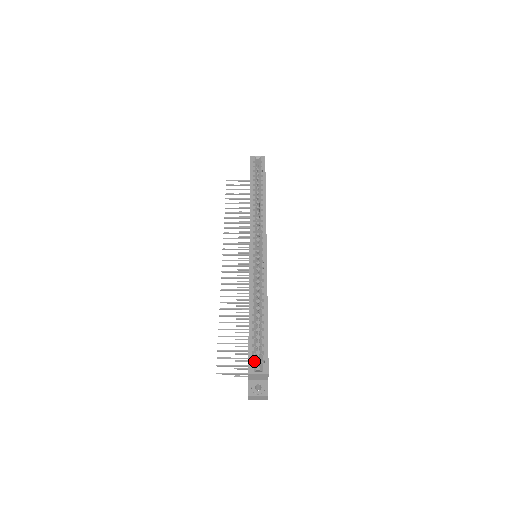
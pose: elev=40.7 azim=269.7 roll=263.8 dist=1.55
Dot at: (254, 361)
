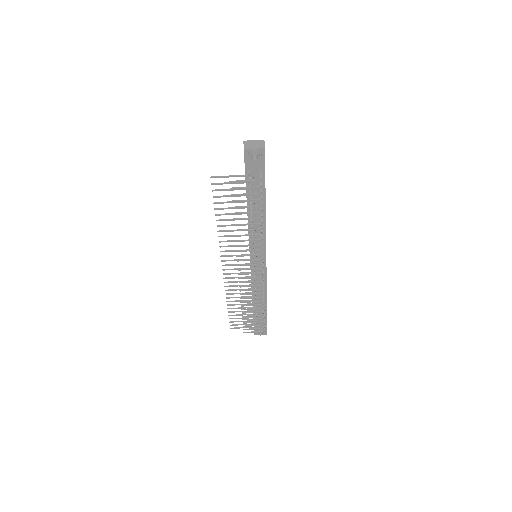
Dot at: occluded
